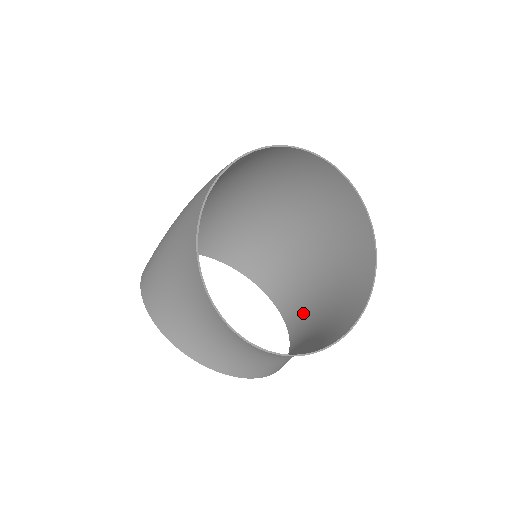
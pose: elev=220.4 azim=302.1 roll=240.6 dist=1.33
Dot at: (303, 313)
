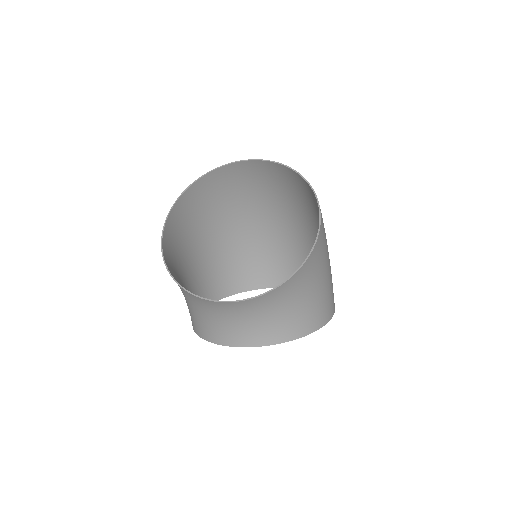
Dot at: occluded
